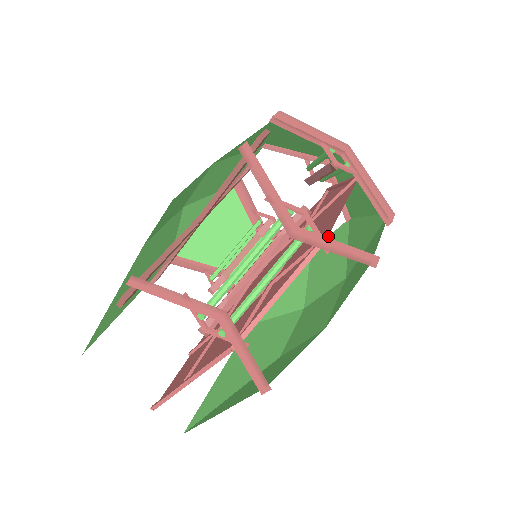
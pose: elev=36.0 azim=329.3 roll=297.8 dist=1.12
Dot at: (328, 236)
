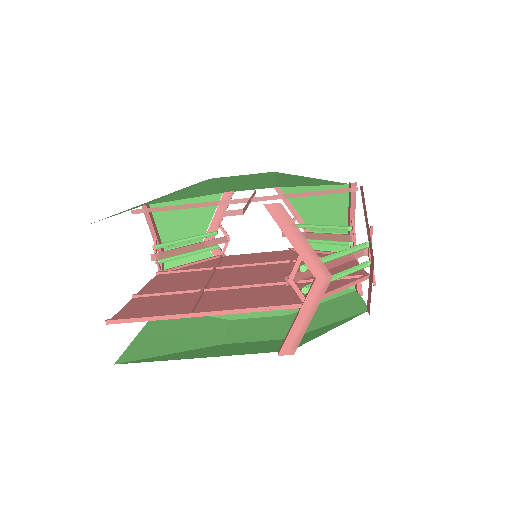
Dot at: occluded
